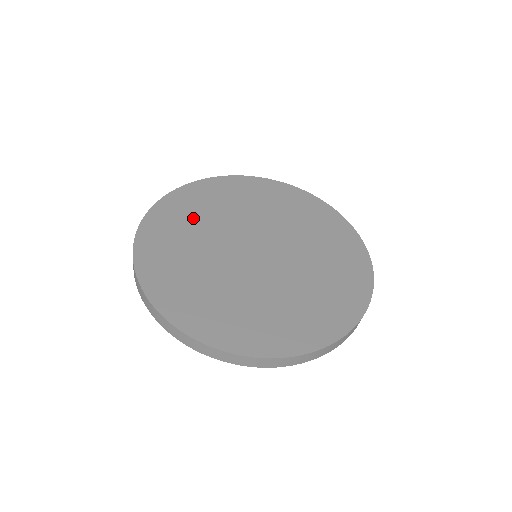
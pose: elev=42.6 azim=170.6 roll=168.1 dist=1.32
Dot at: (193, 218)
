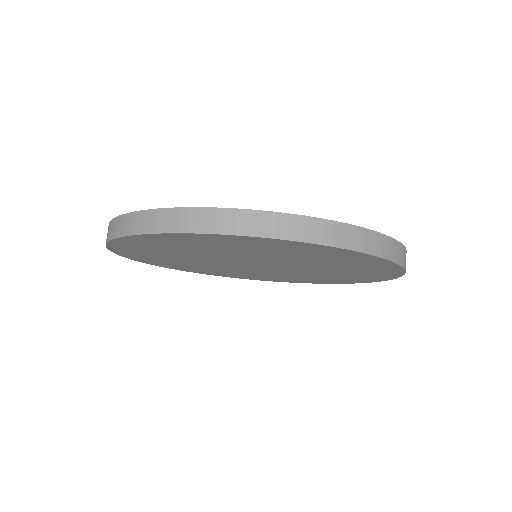
Dot at: occluded
